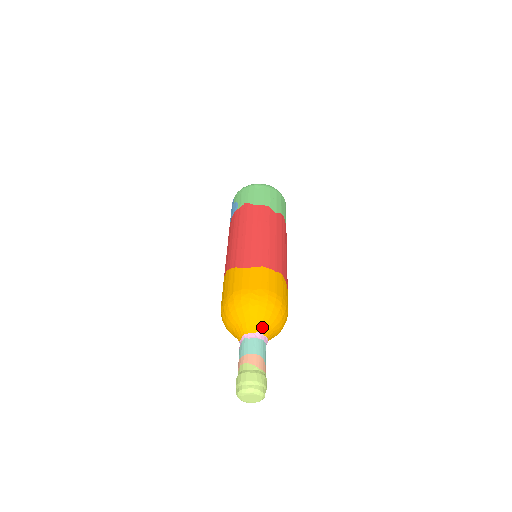
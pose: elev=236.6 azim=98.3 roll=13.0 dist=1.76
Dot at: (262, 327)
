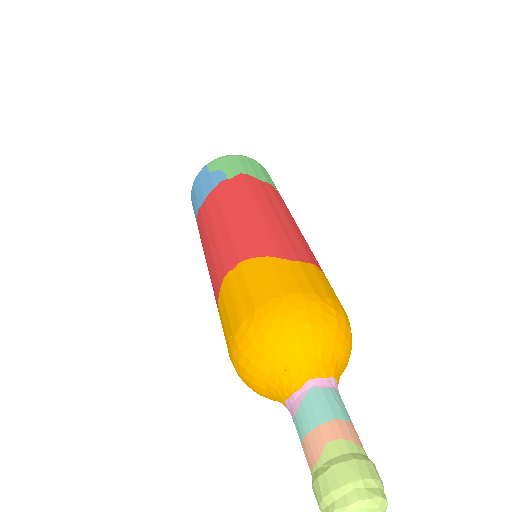
Dot at: (336, 369)
